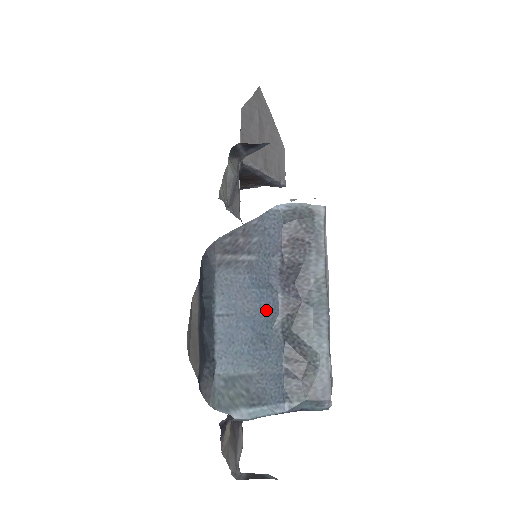
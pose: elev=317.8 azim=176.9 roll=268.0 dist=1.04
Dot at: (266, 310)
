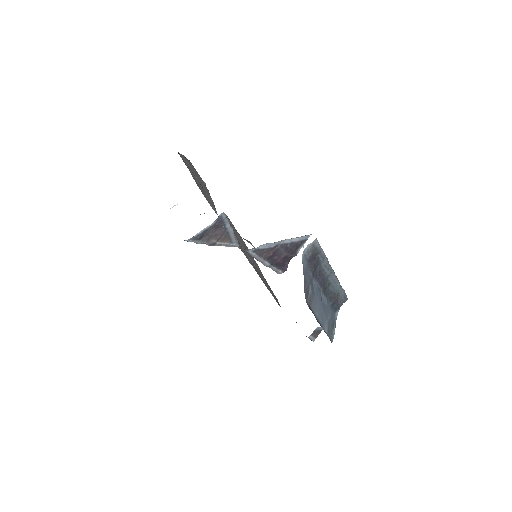
Dot at: (320, 296)
